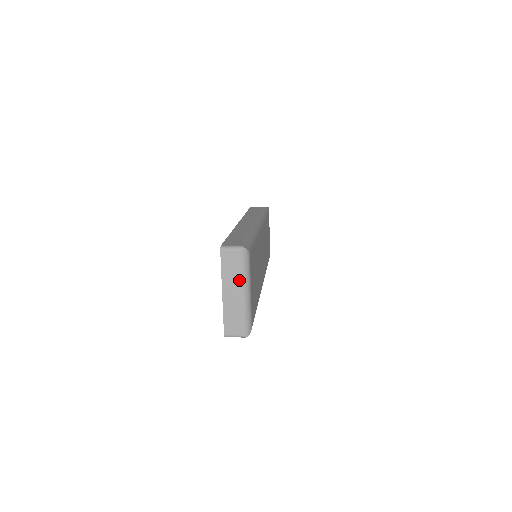
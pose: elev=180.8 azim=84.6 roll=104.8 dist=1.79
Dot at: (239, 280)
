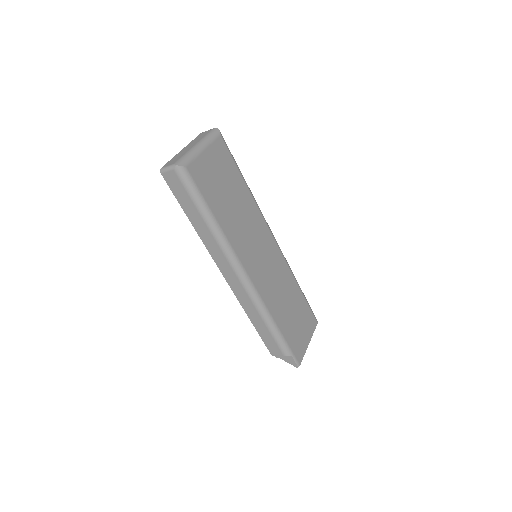
Dot at: (200, 140)
